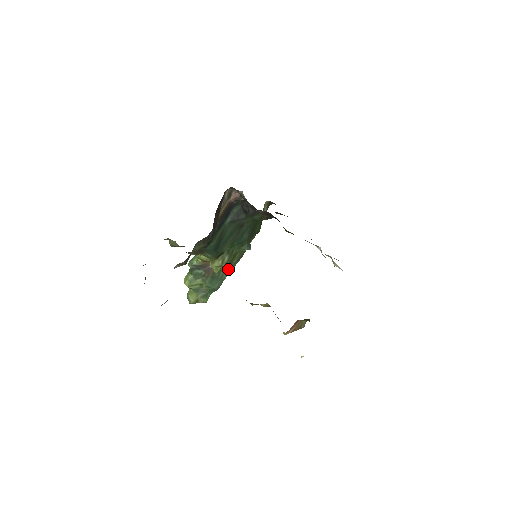
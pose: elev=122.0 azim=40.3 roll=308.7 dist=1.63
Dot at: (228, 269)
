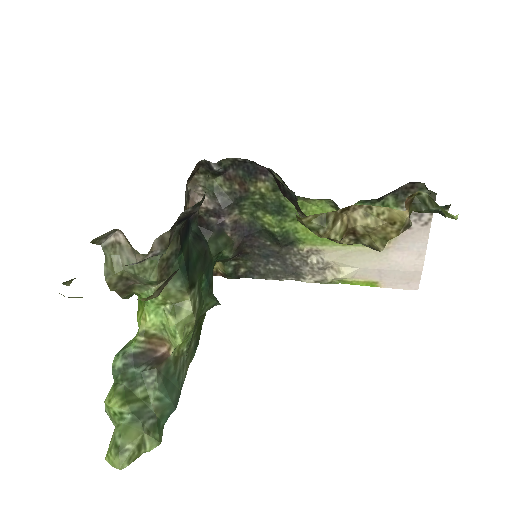
Dot at: (185, 363)
